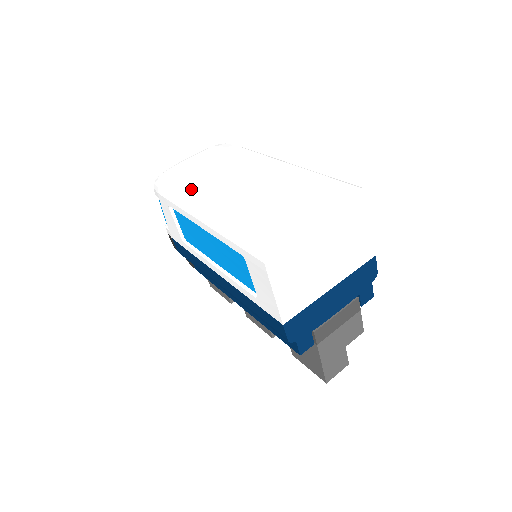
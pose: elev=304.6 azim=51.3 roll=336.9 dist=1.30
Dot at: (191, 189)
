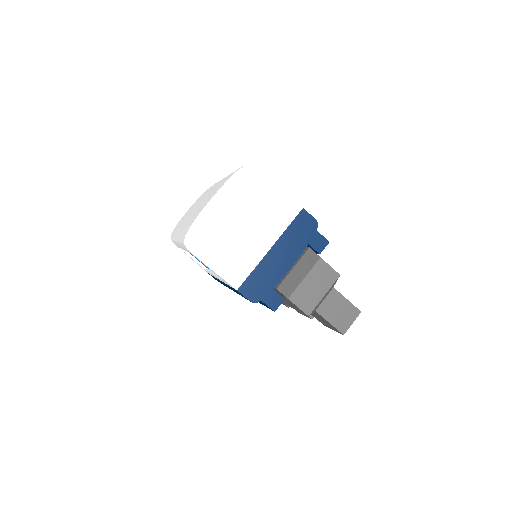
Dot at: (177, 228)
